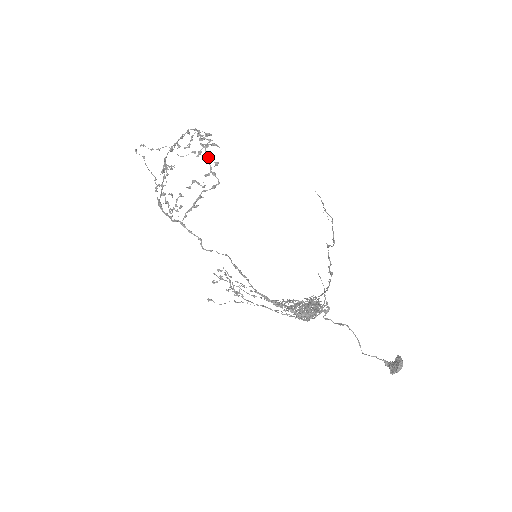
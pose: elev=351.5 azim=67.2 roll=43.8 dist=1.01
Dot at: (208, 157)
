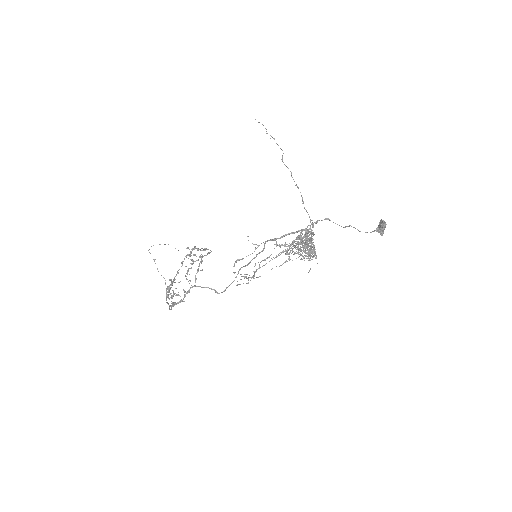
Dot at: (198, 248)
